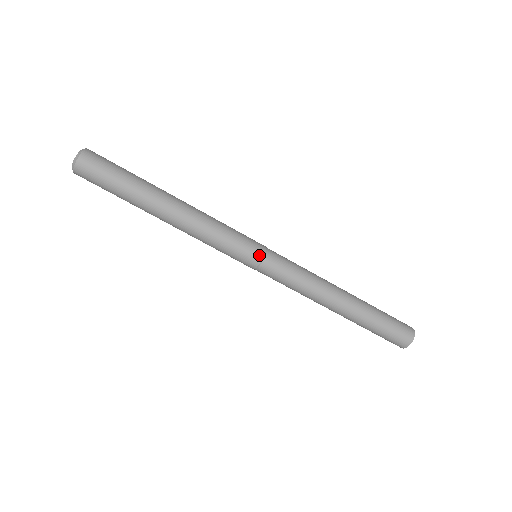
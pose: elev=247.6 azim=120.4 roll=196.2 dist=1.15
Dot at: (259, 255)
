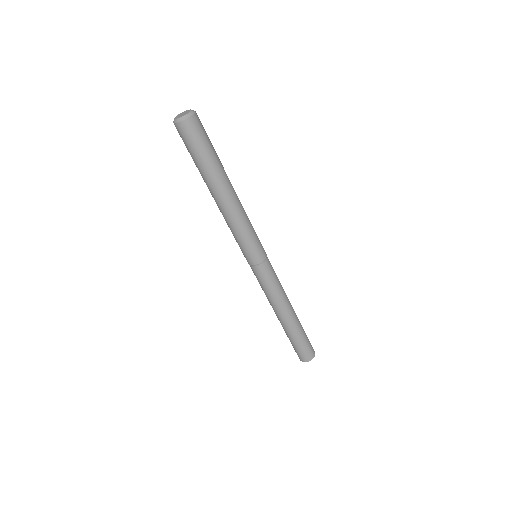
Dot at: (259, 260)
